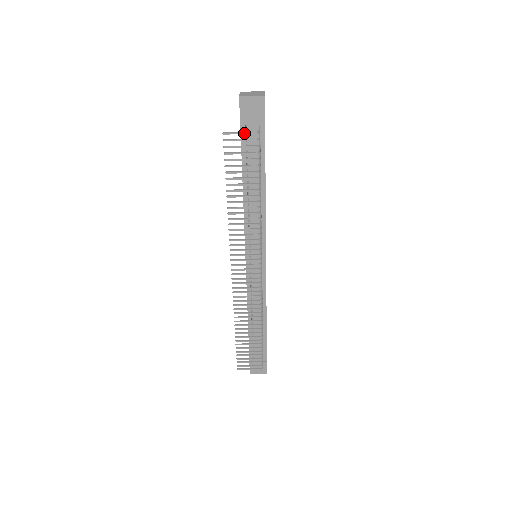
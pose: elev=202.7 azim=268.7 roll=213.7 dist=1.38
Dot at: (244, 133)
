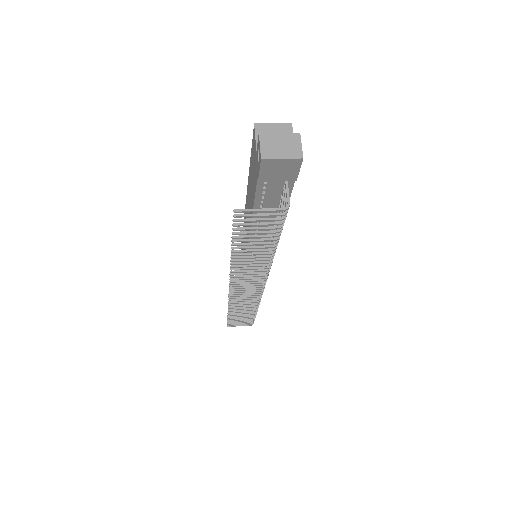
Dot at: (266, 211)
